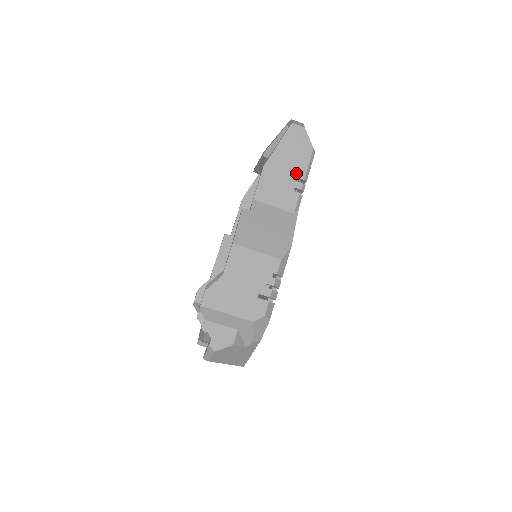
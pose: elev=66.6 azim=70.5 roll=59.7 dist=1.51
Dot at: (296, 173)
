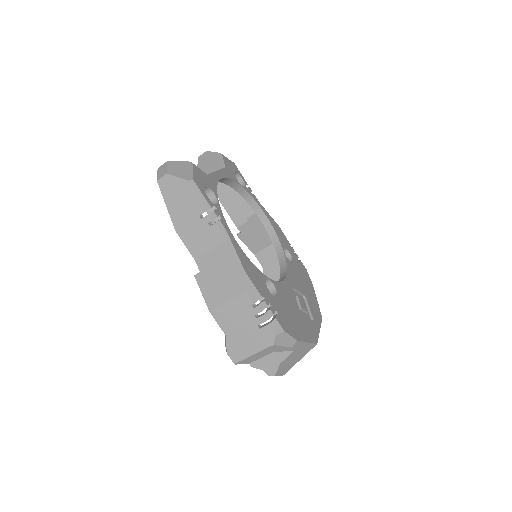
Dot at: (198, 212)
